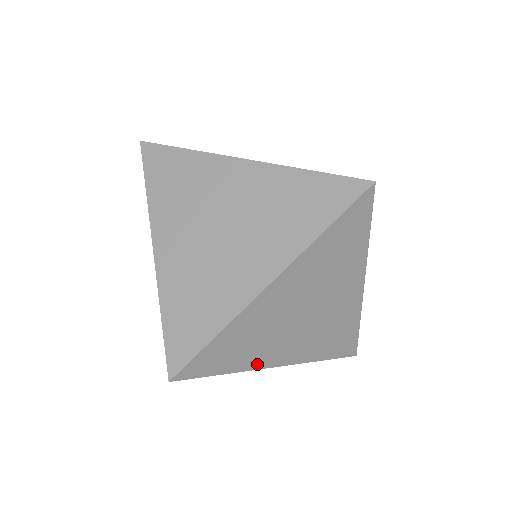
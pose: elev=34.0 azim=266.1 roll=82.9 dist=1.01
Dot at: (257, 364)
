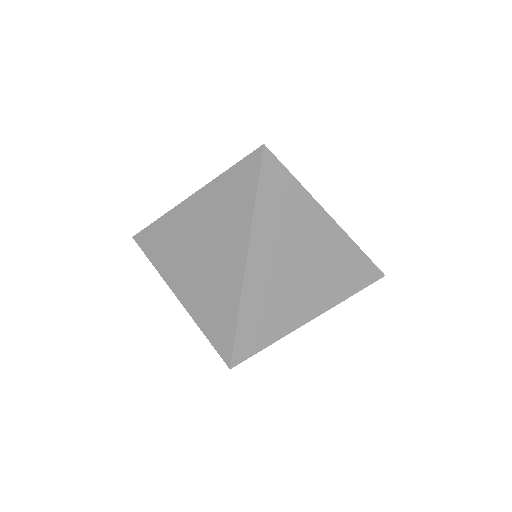
Dot at: occluded
